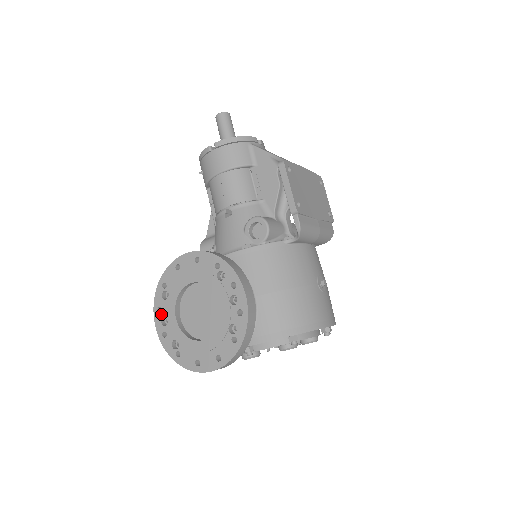
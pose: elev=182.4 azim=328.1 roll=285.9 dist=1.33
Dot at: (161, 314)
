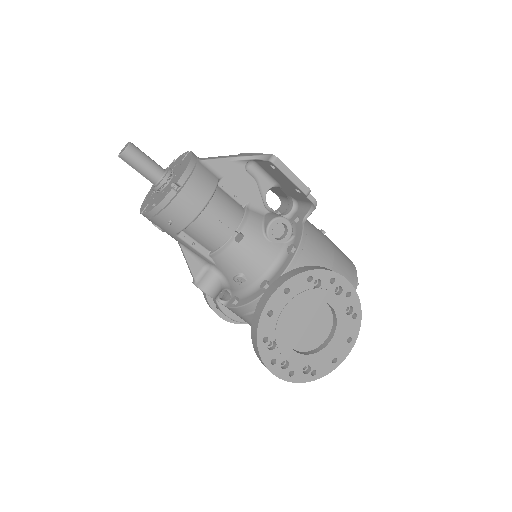
Dot at: (278, 363)
